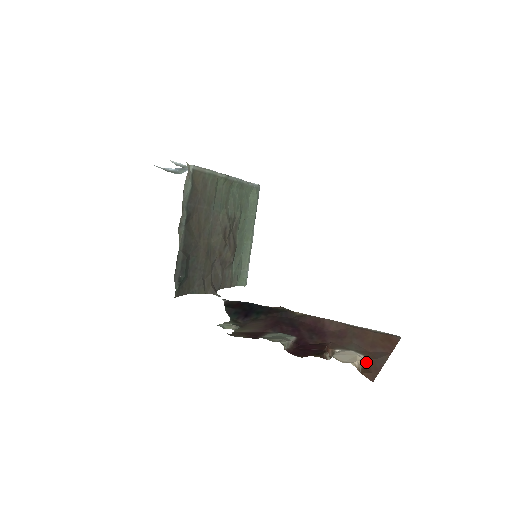
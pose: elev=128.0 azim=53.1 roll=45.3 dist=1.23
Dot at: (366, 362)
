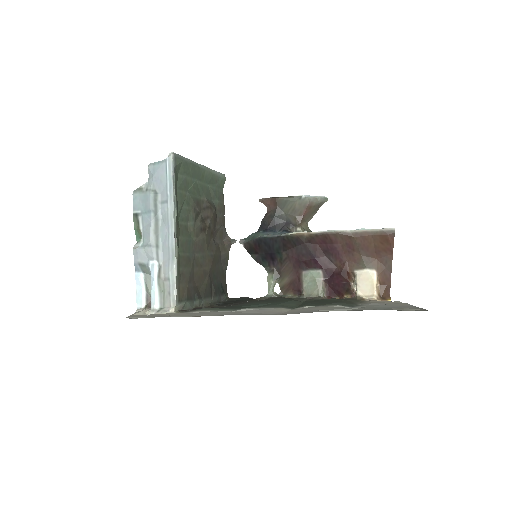
Dot at: (379, 278)
